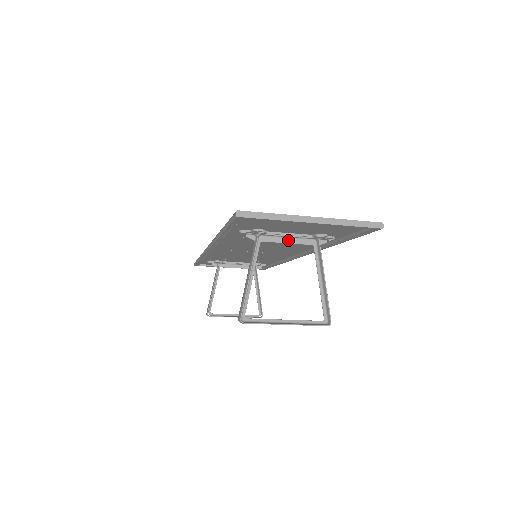
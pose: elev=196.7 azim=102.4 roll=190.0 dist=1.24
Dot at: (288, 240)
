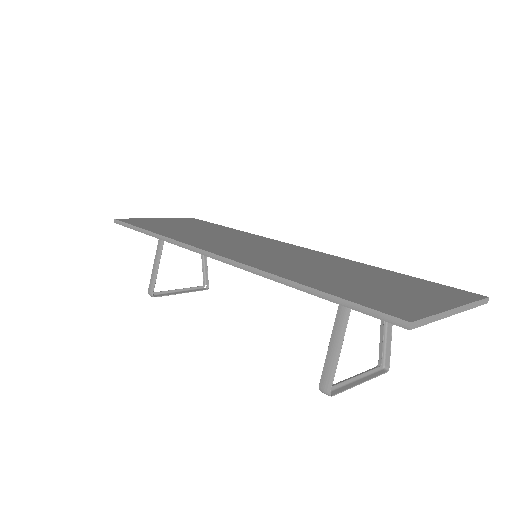
Dot at: occluded
